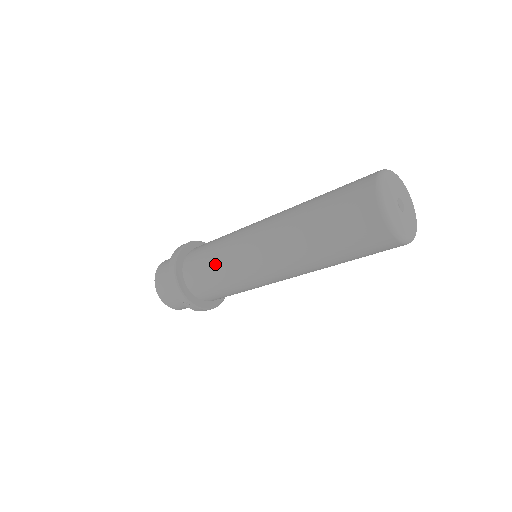
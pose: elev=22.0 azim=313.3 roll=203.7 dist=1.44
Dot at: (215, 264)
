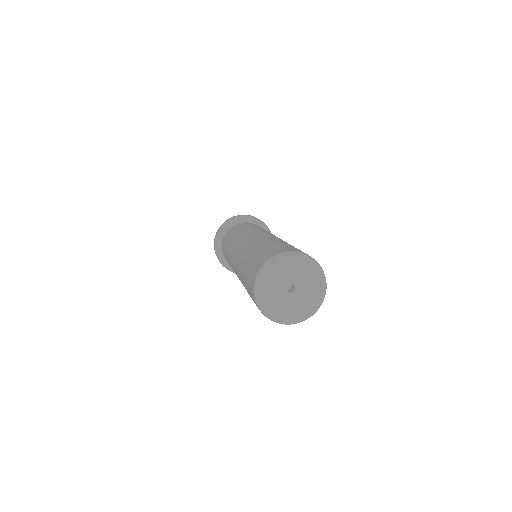
Dot at: (228, 262)
